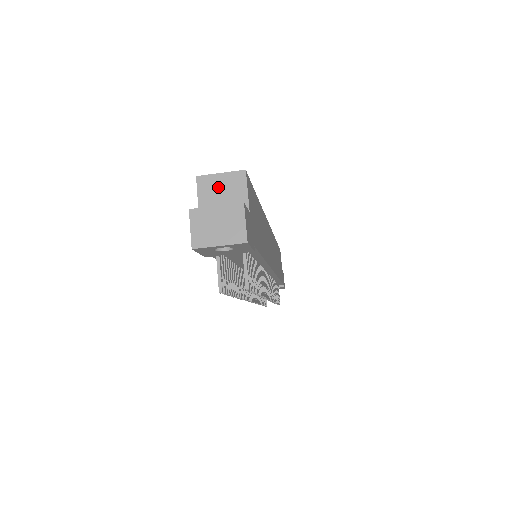
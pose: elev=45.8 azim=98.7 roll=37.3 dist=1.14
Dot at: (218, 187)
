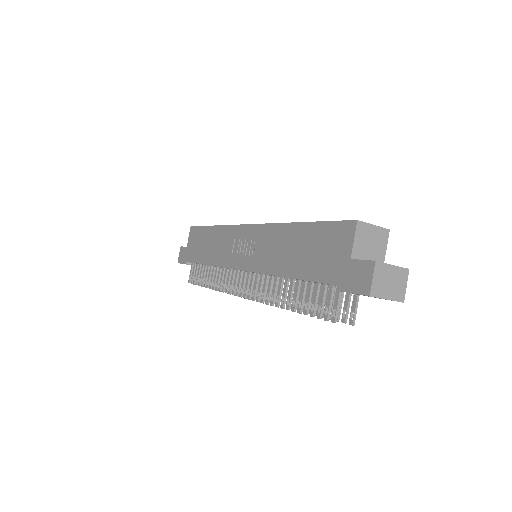
Dot at: (369, 236)
